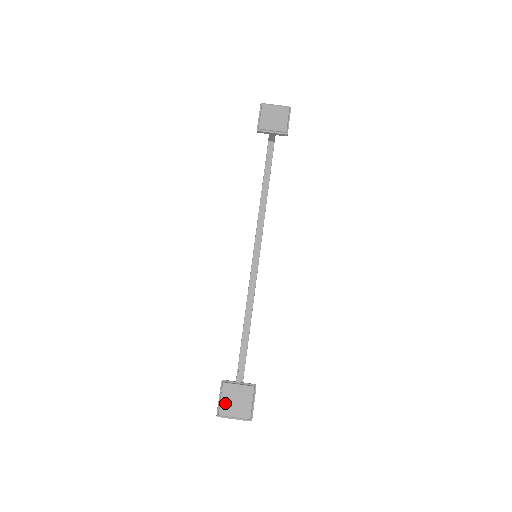
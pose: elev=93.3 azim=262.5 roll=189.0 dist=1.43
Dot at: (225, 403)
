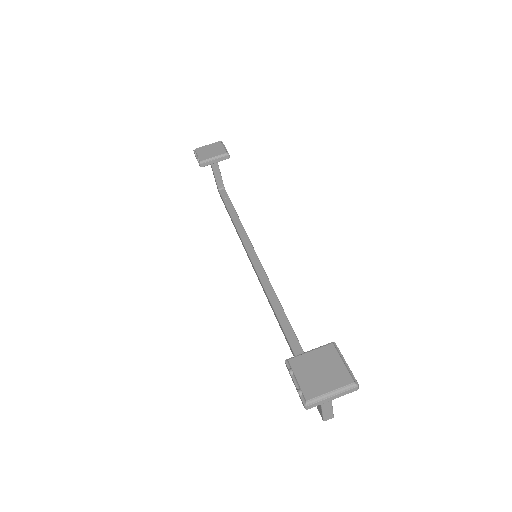
Dot at: (306, 381)
